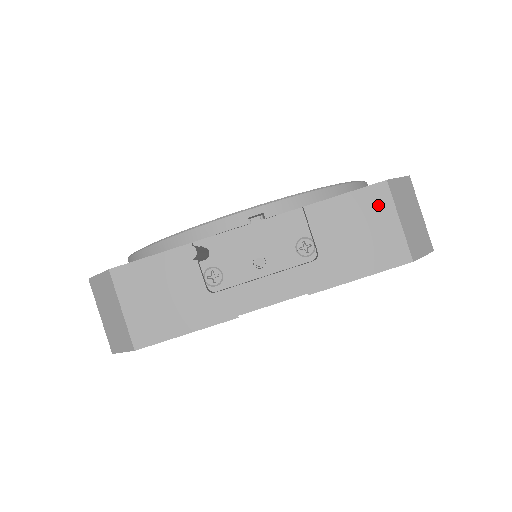
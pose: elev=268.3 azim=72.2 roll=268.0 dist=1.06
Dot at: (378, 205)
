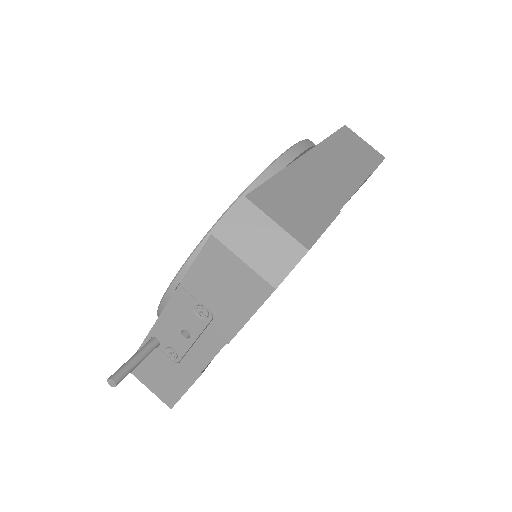
Dot at: (220, 257)
